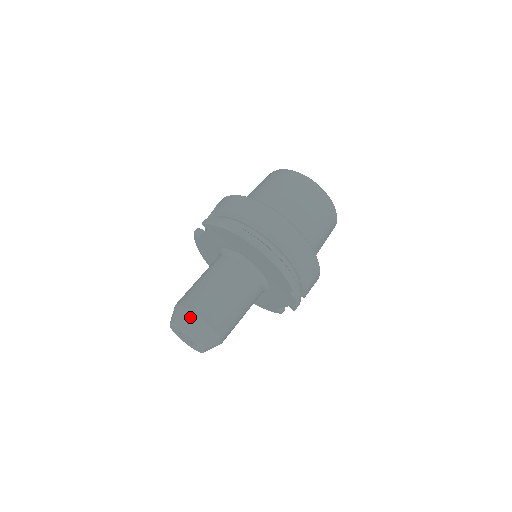
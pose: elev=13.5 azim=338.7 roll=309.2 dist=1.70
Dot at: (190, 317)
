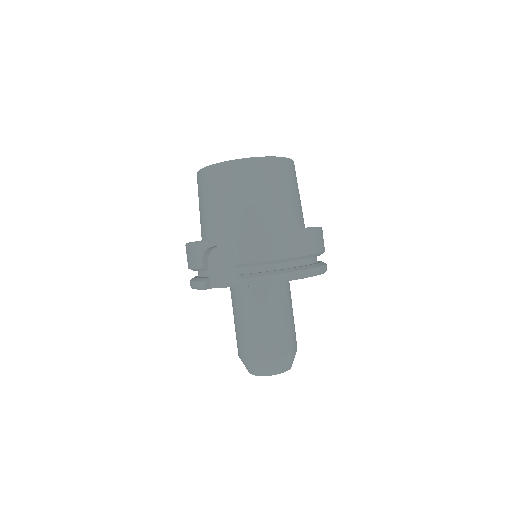
Dot at: (283, 361)
